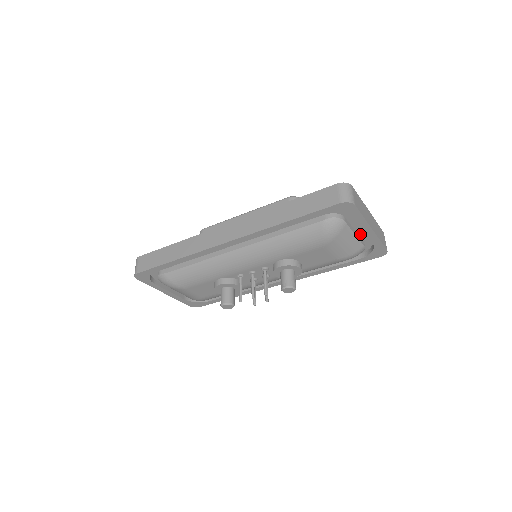
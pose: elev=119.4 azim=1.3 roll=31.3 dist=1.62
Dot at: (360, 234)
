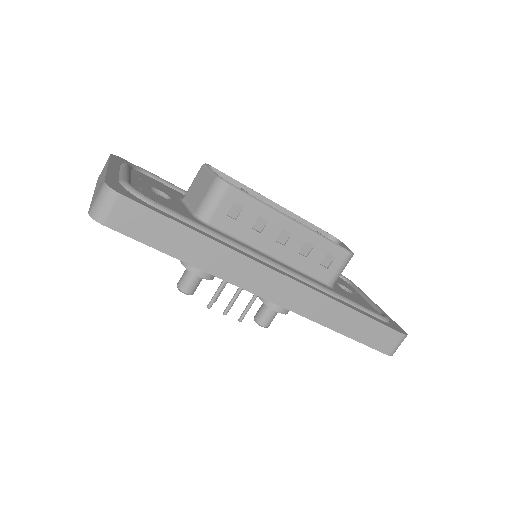
Dot at: occluded
